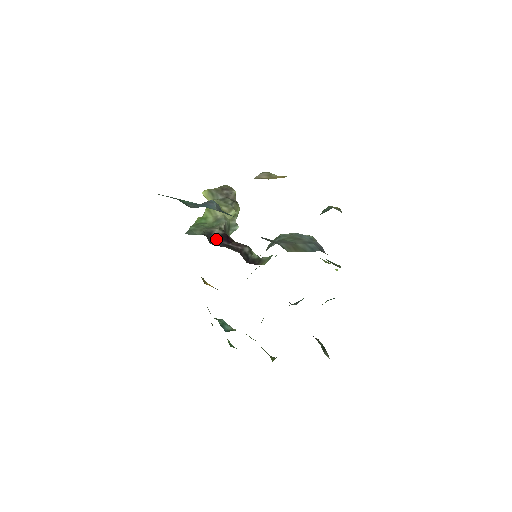
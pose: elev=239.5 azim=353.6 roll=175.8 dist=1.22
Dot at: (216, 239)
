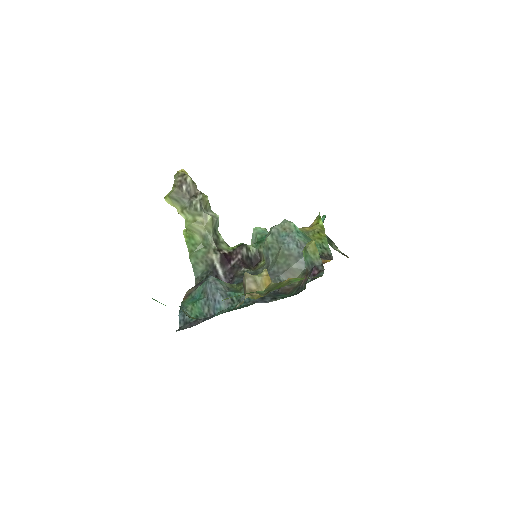
Dot at: (222, 271)
